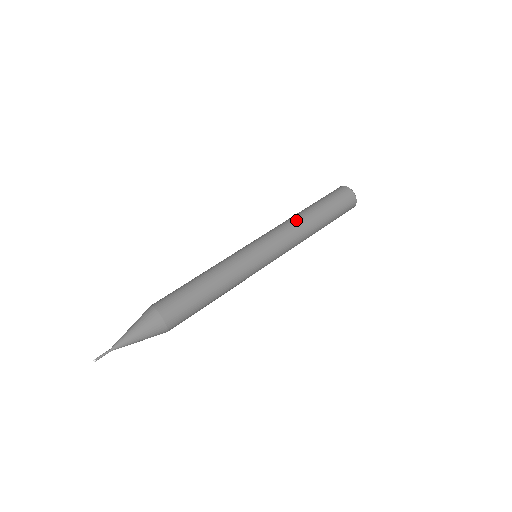
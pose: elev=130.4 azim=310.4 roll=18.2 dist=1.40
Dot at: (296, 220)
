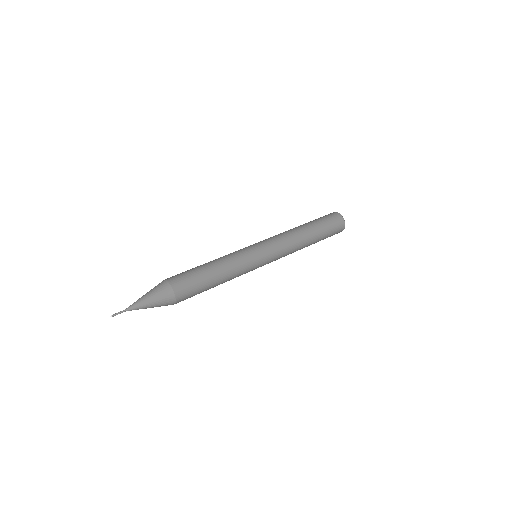
Dot at: (298, 239)
